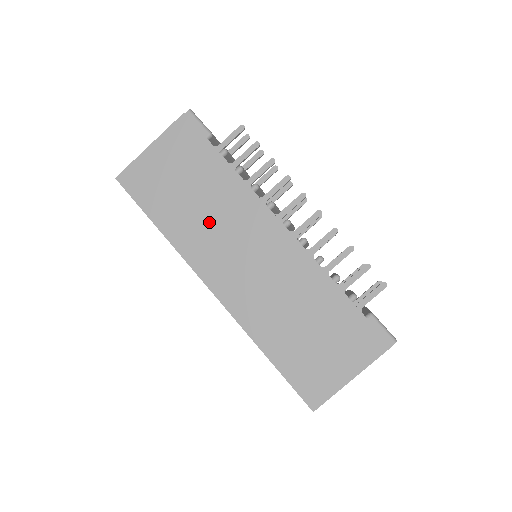
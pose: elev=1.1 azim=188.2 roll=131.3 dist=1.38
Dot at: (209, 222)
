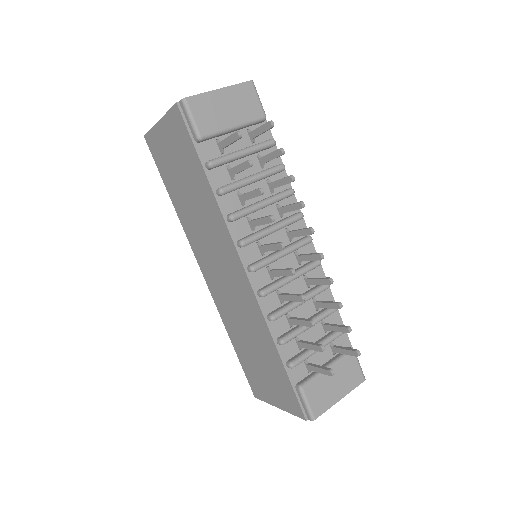
Dot at: (199, 223)
